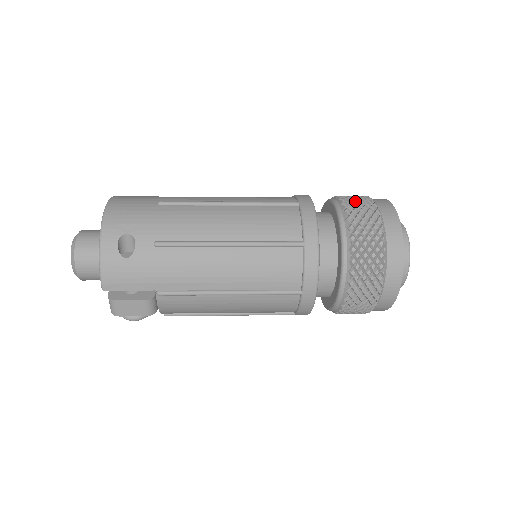
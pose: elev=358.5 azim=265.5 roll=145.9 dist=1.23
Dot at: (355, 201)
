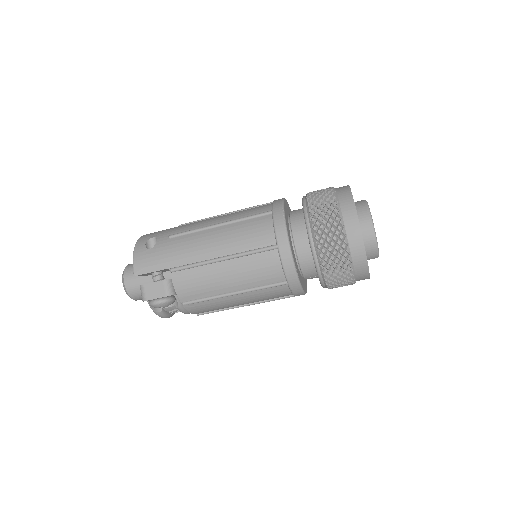
Dot at: occluded
